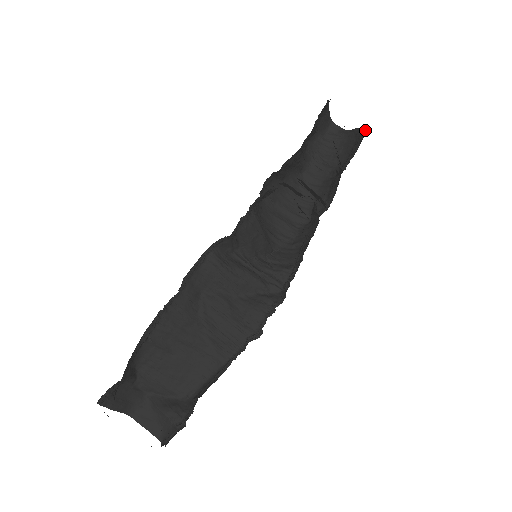
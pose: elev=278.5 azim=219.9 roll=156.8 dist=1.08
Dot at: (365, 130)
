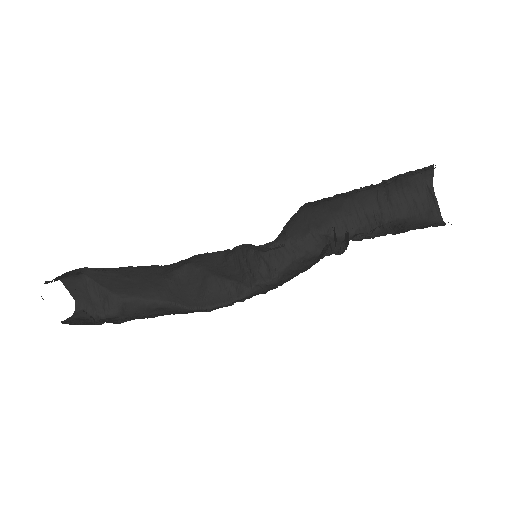
Dot at: (440, 222)
